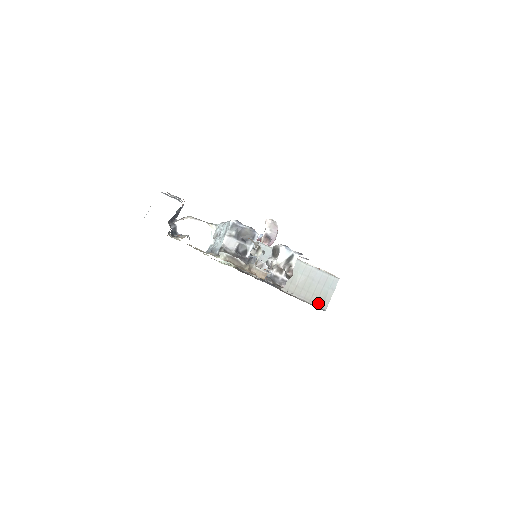
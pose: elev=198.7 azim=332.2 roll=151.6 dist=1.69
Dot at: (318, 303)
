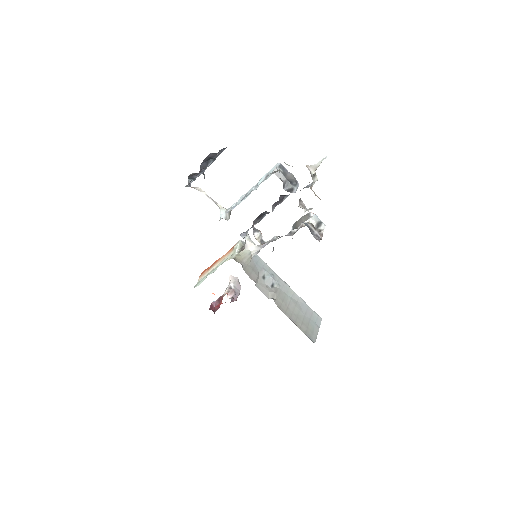
Dot at: (307, 333)
